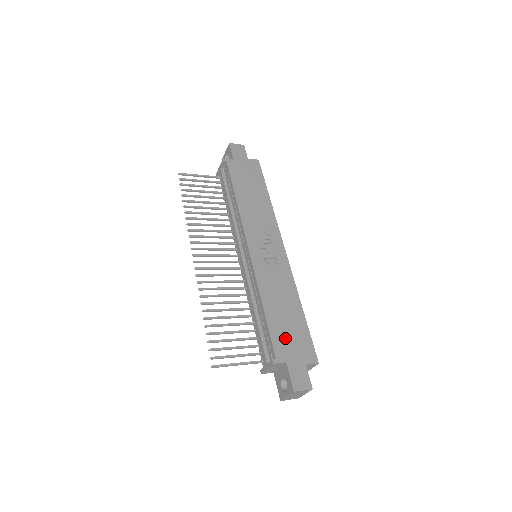
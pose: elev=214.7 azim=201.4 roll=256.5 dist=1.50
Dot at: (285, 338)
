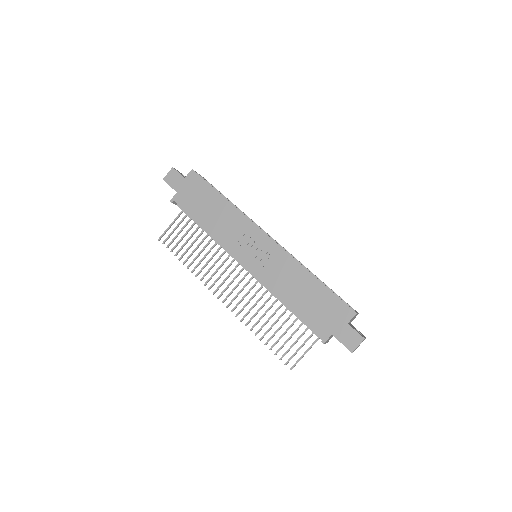
Dot at: (319, 316)
